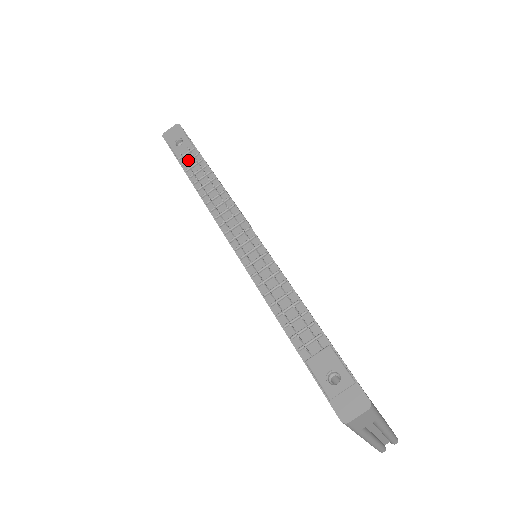
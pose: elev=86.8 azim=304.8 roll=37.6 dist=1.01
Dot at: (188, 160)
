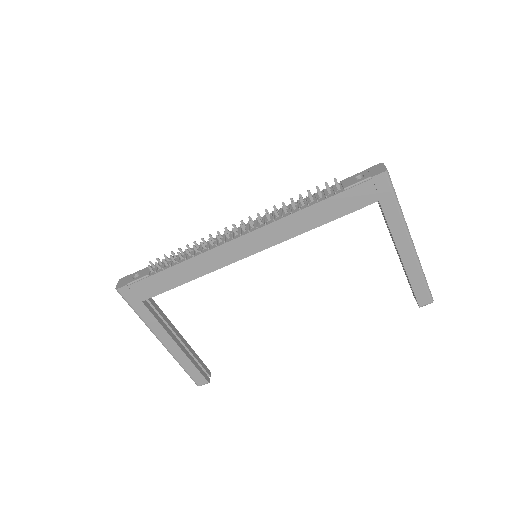
Dot at: (156, 268)
